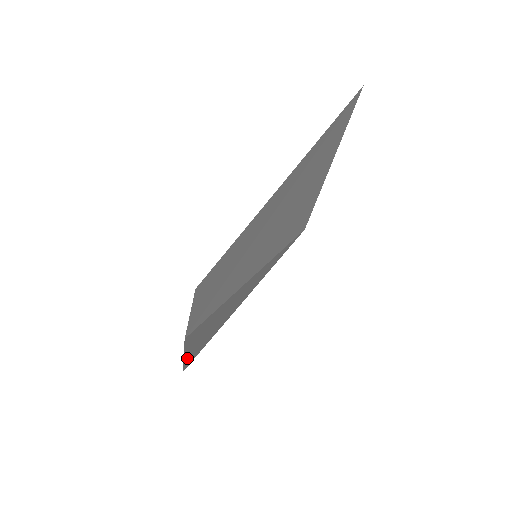
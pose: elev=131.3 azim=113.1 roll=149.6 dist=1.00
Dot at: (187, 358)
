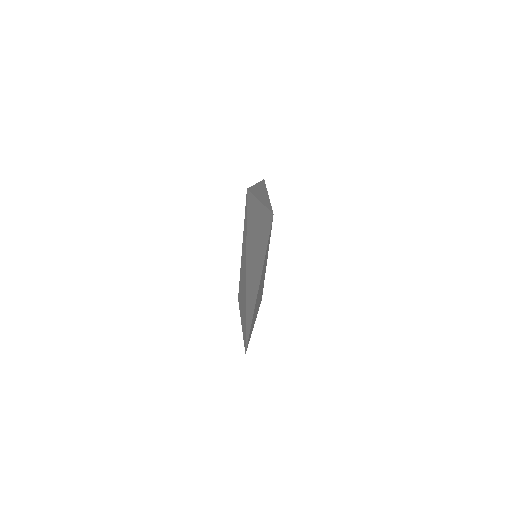
Dot at: occluded
